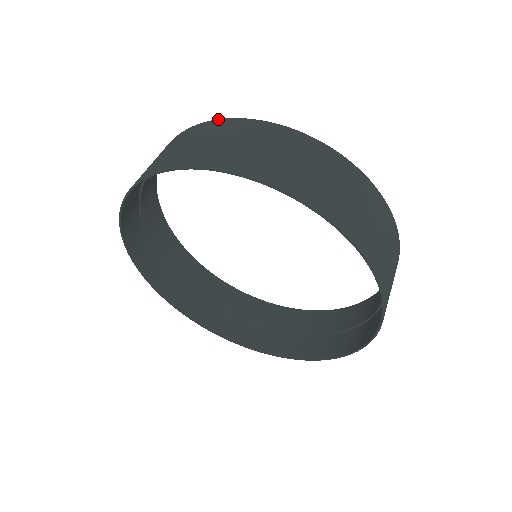
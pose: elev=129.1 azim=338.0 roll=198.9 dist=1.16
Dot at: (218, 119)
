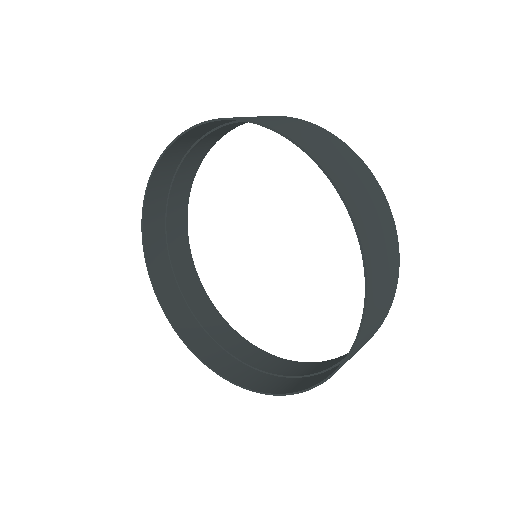
Dot at: occluded
